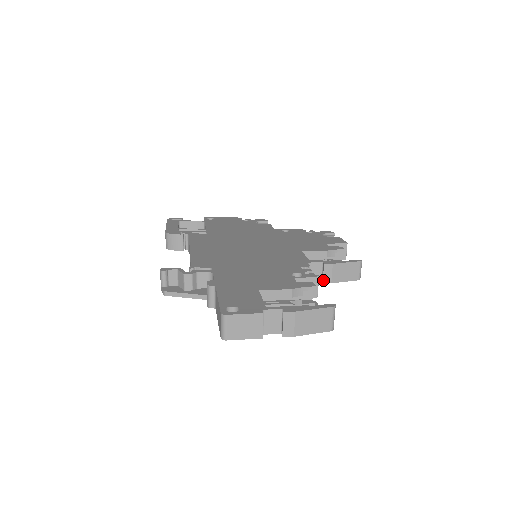
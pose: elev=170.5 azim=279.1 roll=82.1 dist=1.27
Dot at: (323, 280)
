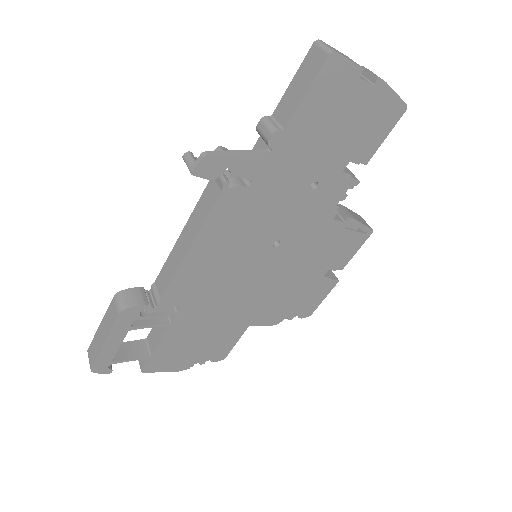
Dot at: (346, 215)
